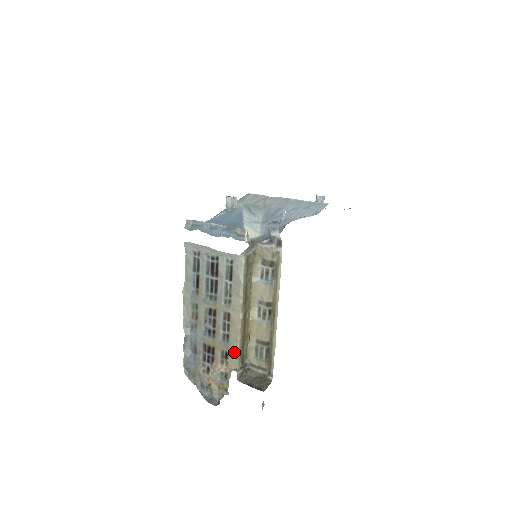
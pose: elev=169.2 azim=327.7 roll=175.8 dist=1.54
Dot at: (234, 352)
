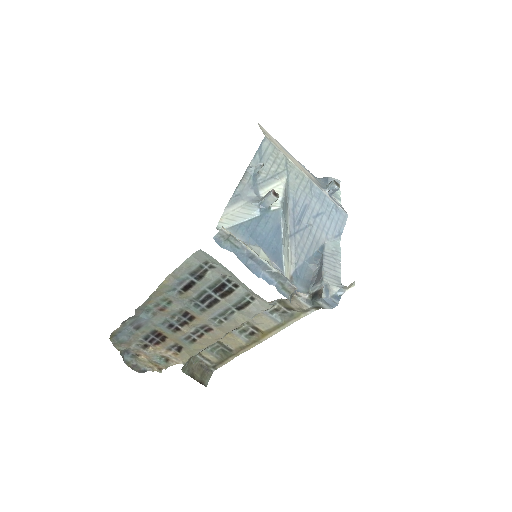
Dot at: (193, 352)
